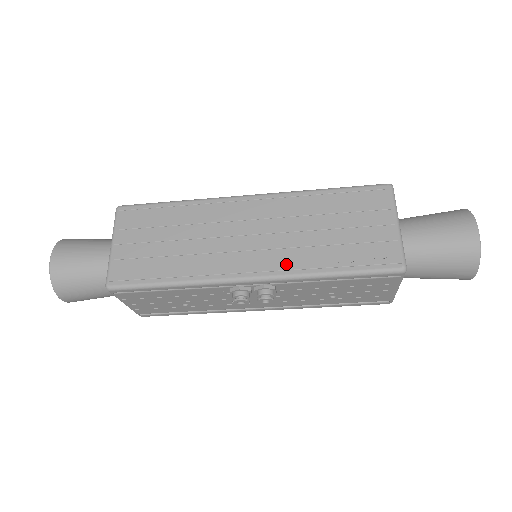
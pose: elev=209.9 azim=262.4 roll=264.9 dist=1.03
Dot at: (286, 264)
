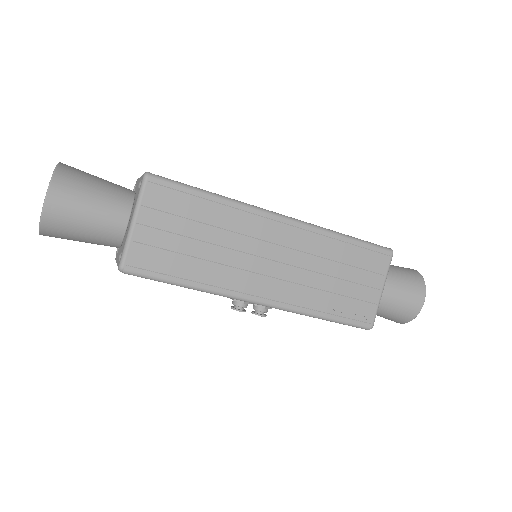
Dot at: (293, 299)
